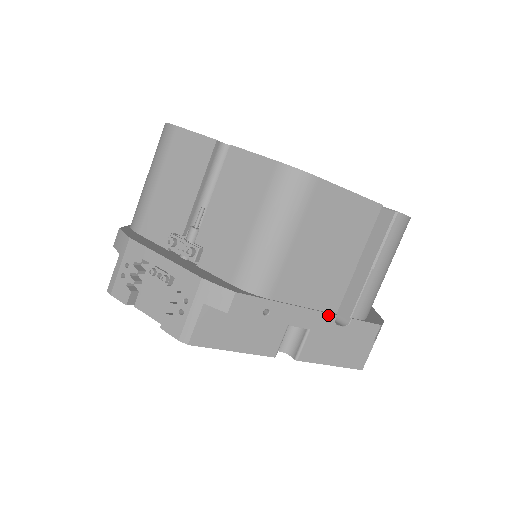
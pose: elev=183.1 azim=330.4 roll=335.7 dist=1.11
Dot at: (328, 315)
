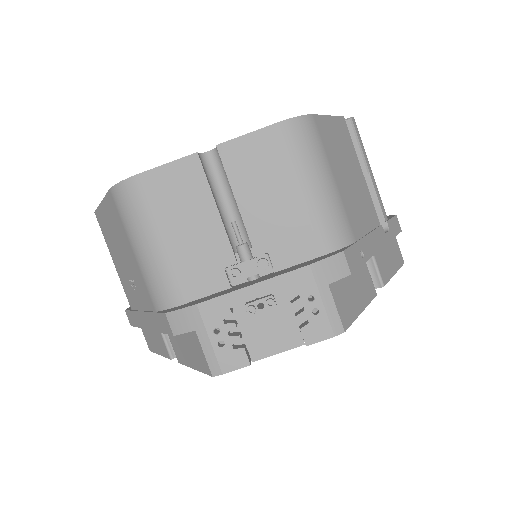
Dot at: (379, 229)
